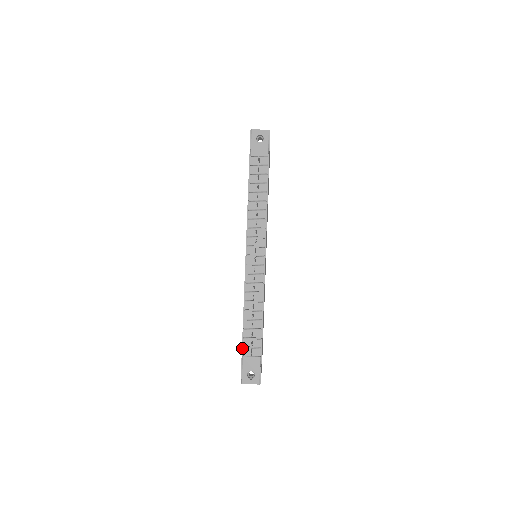
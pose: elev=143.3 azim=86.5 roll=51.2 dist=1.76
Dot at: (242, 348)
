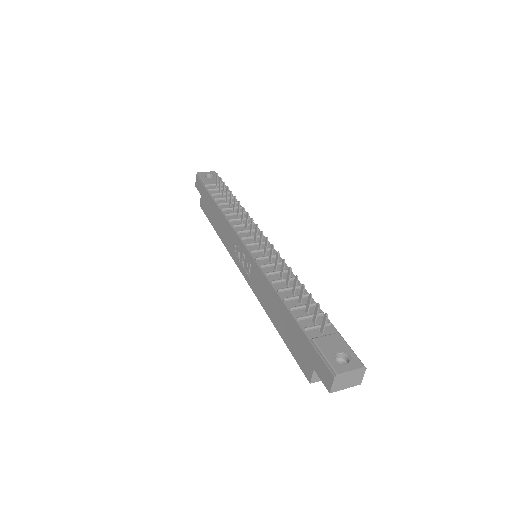
Dot at: (304, 332)
